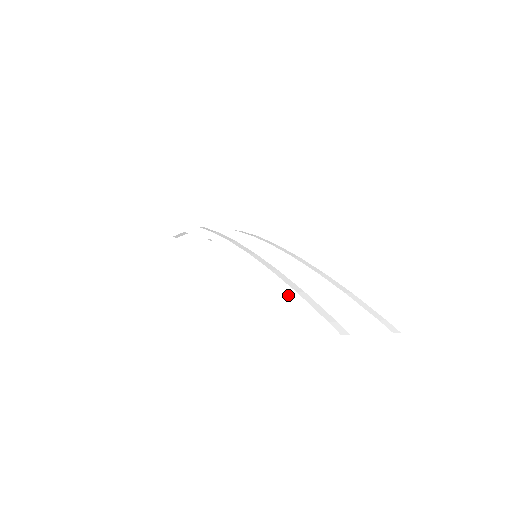
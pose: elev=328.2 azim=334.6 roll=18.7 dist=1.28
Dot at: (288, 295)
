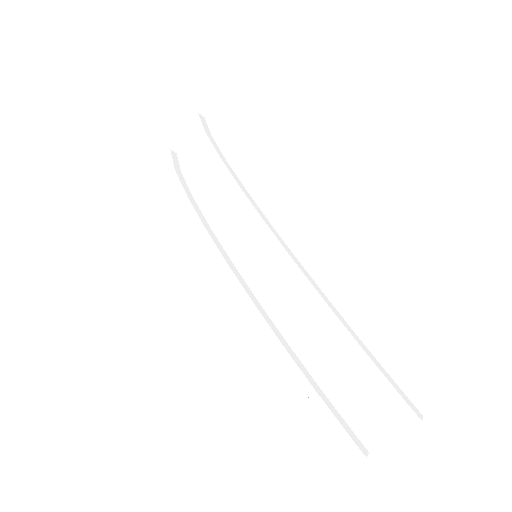
Dot at: occluded
